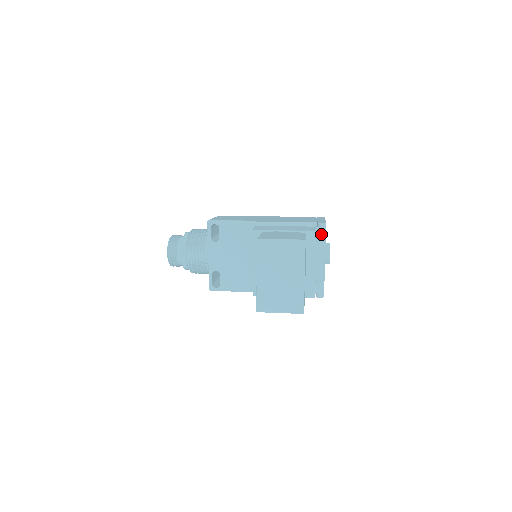
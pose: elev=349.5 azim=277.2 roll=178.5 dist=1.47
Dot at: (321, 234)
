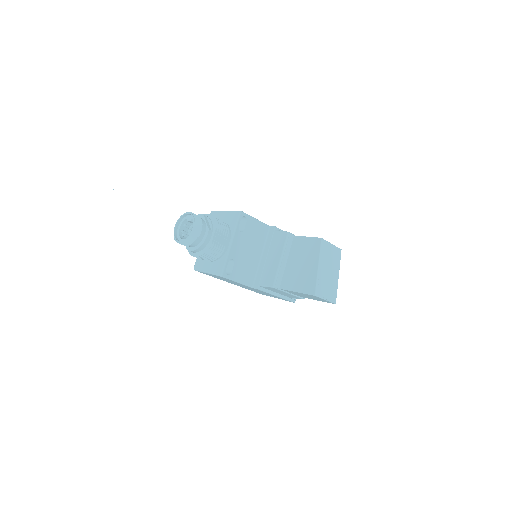
Dot at: occluded
